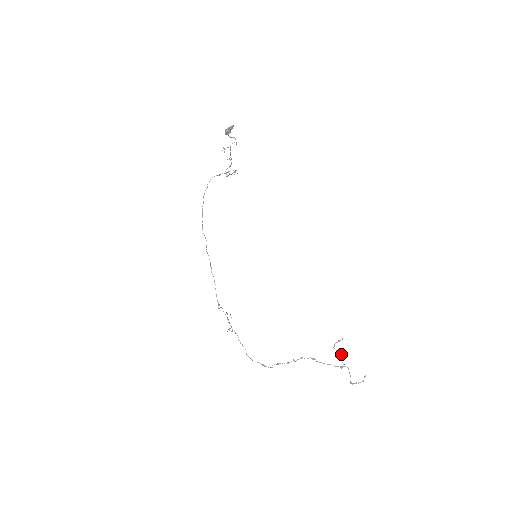
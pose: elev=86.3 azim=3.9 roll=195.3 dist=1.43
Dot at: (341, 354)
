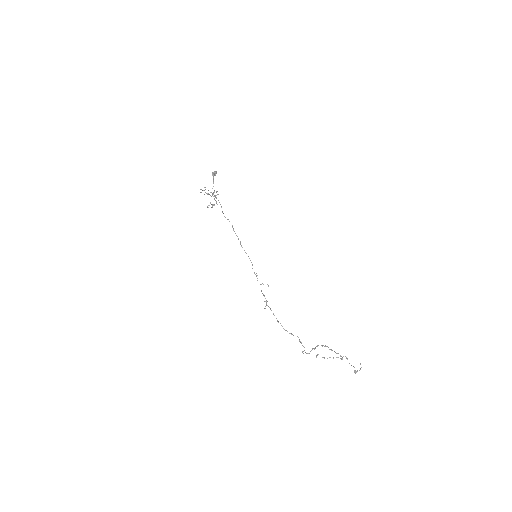
Dot at: (330, 357)
